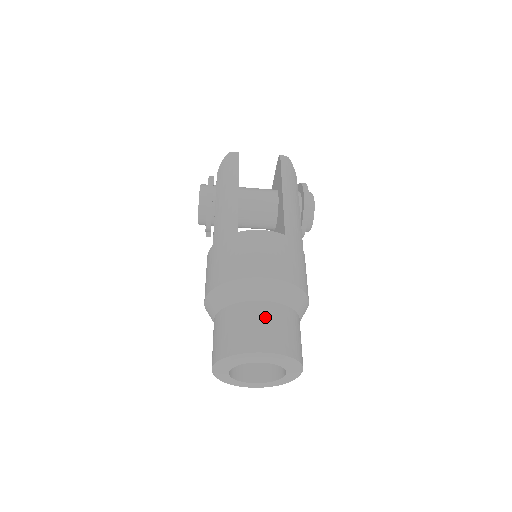
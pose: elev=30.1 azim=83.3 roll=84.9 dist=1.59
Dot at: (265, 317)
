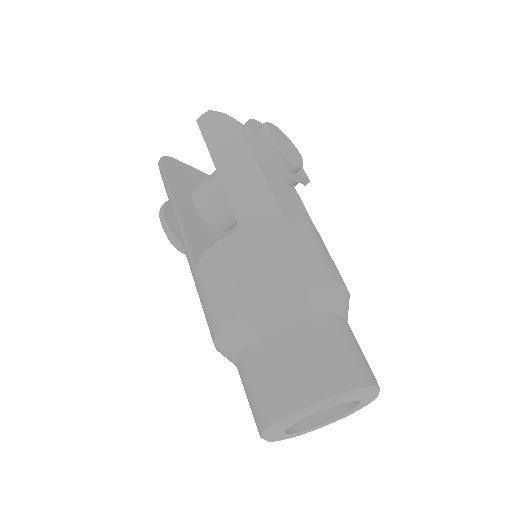
Dot at: (266, 363)
